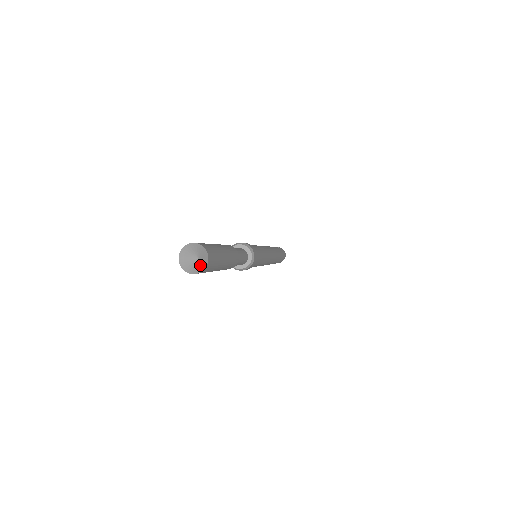
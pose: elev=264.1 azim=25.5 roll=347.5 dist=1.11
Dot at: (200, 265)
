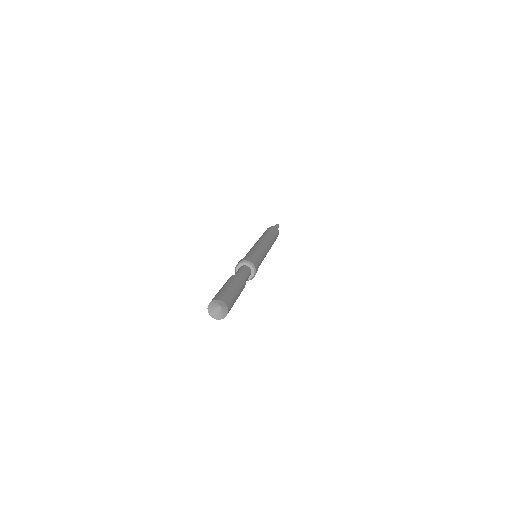
Dot at: (218, 313)
